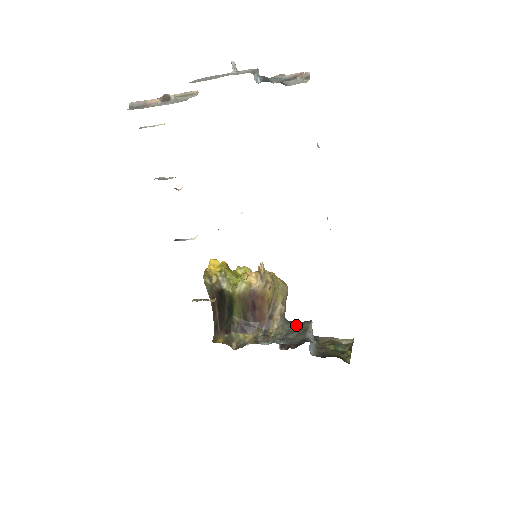
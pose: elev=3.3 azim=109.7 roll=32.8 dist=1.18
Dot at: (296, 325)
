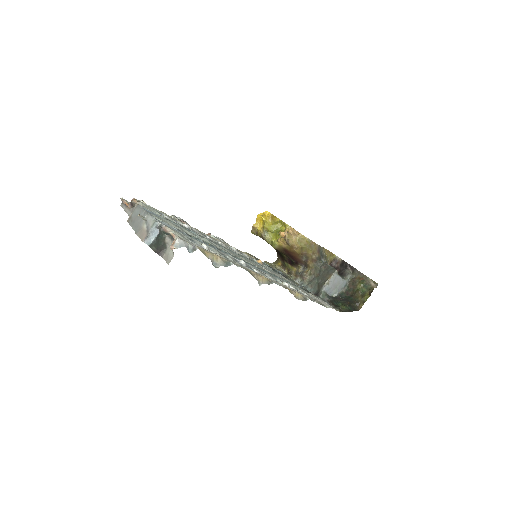
Dot at: (324, 271)
